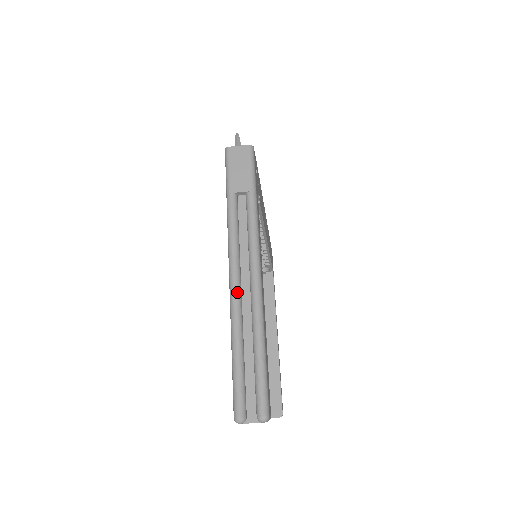
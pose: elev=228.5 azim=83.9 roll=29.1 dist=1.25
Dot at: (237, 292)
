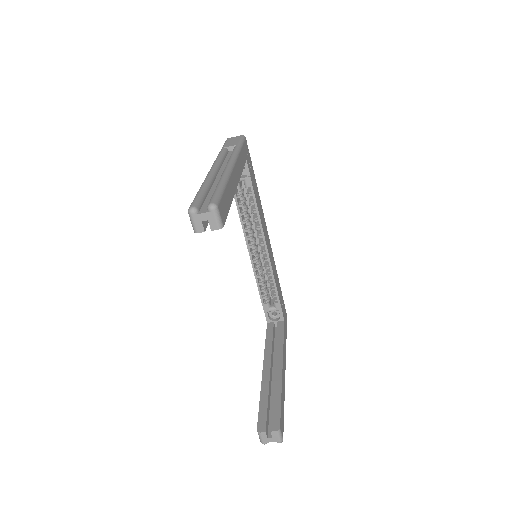
Dot at: (213, 171)
